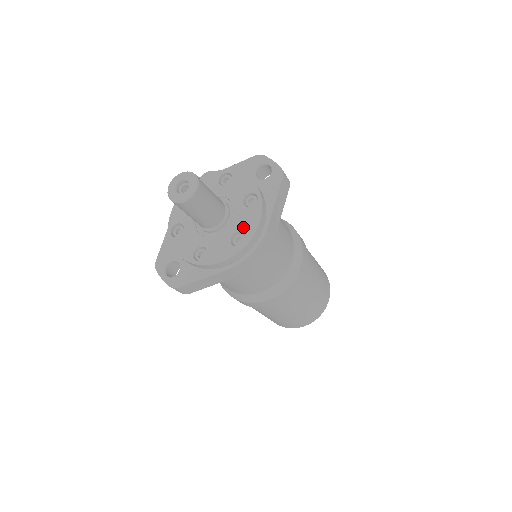
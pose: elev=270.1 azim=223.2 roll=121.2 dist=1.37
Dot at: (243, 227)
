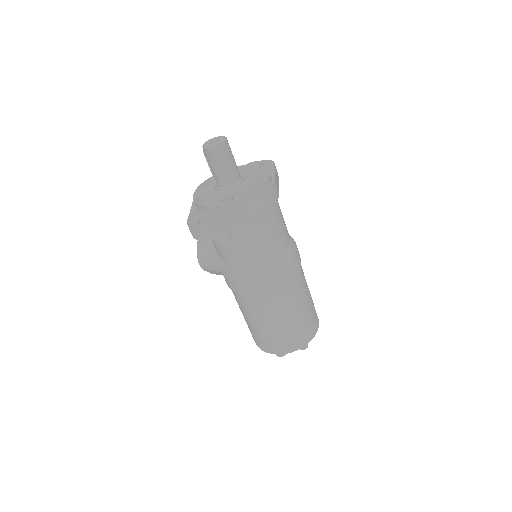
Dot at: (257, 178)
